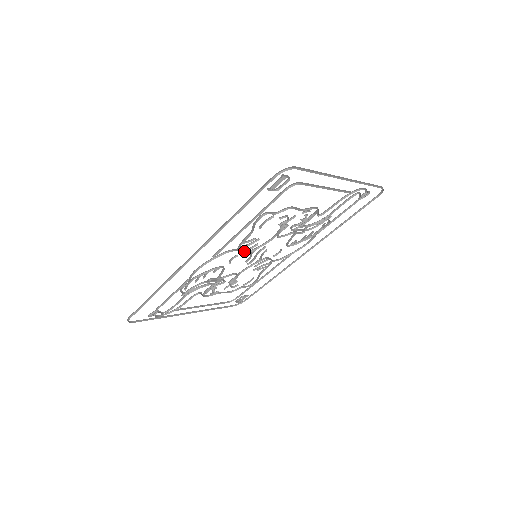
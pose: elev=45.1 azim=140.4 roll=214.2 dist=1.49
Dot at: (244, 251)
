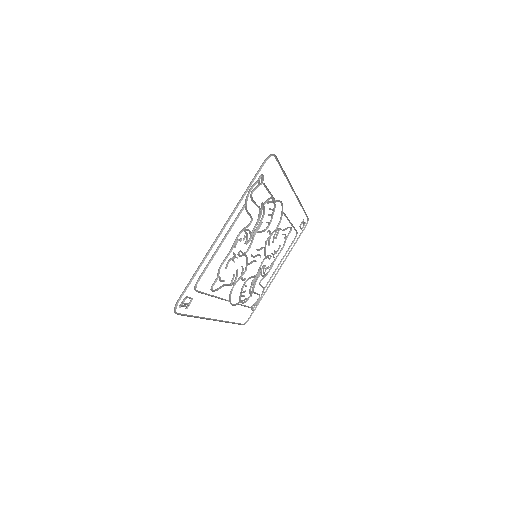
Dot at: (242, 273)
